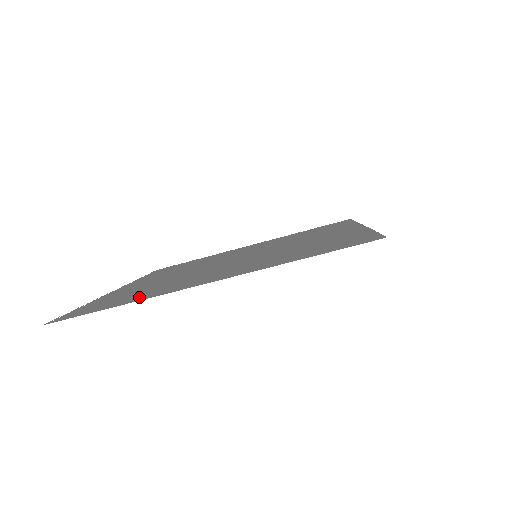
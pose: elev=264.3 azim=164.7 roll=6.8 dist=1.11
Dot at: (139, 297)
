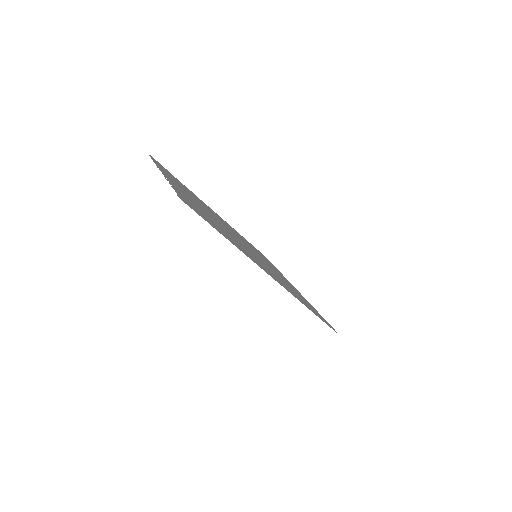
Dot at: occluded
